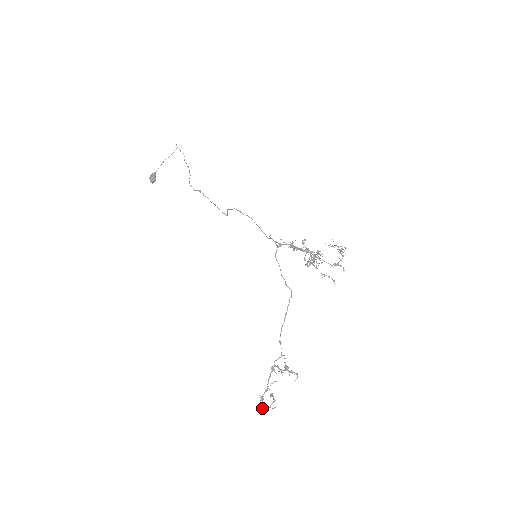
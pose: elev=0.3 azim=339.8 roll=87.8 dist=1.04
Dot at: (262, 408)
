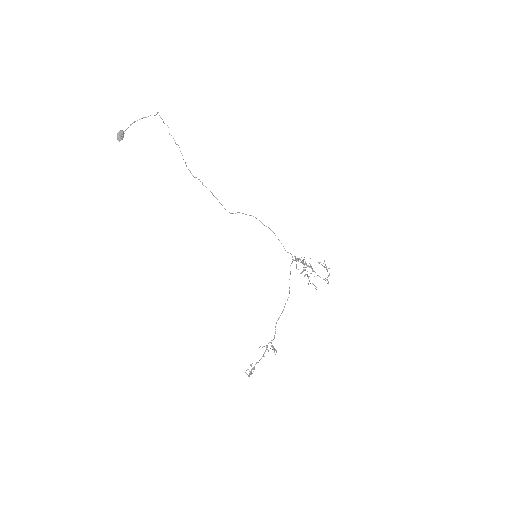
Dot at: (248, 375)
